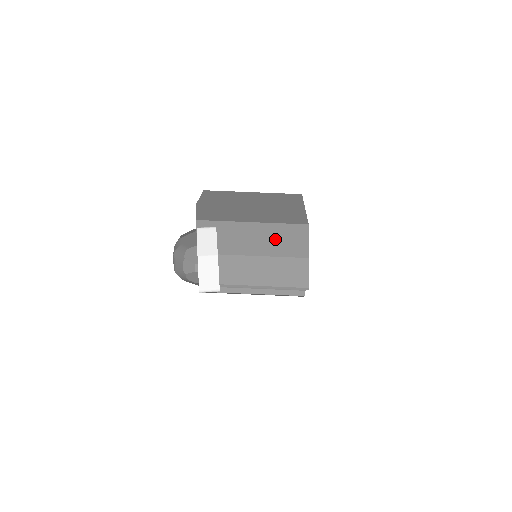
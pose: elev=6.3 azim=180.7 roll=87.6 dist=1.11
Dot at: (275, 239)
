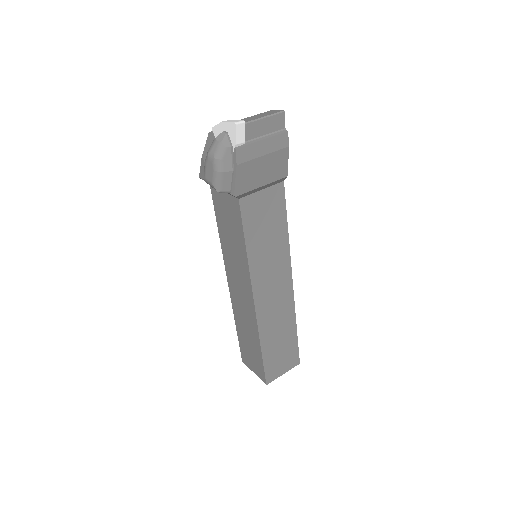
Dot at: occluded
